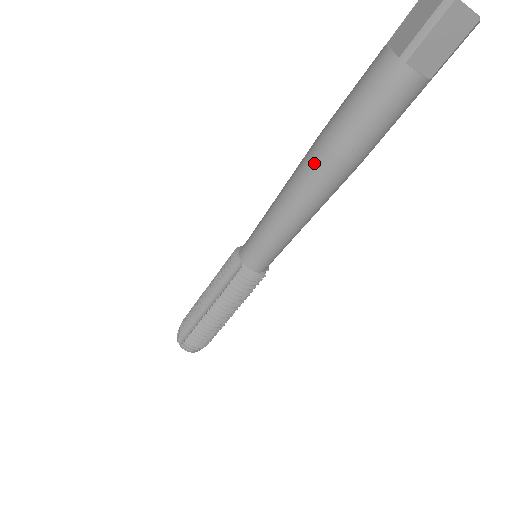
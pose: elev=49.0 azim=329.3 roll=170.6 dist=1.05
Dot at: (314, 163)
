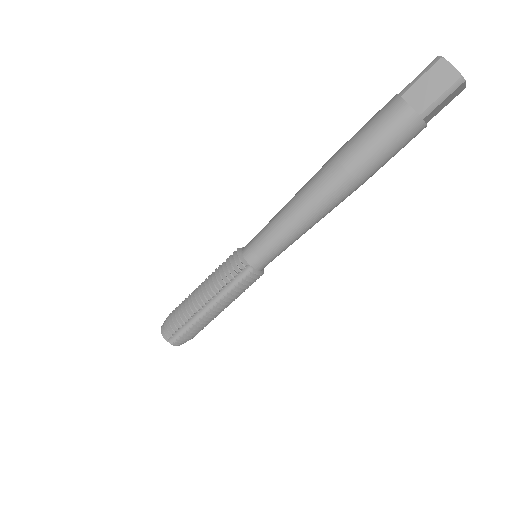
Dot at: (337, 188)
